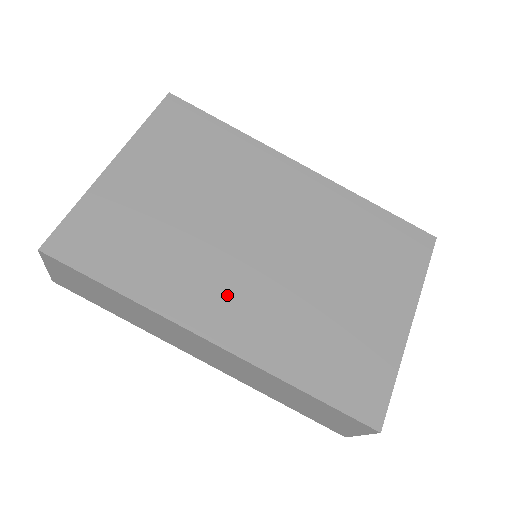
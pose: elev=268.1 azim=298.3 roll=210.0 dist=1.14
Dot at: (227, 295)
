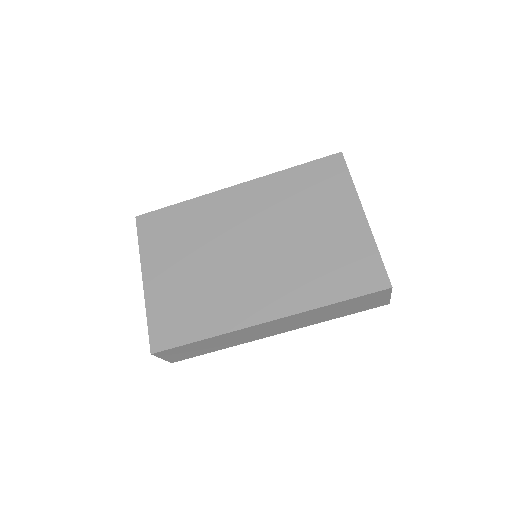
Dot at: (256, 292)
